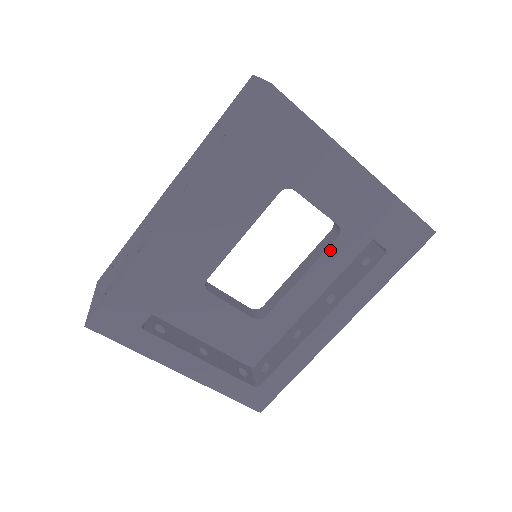
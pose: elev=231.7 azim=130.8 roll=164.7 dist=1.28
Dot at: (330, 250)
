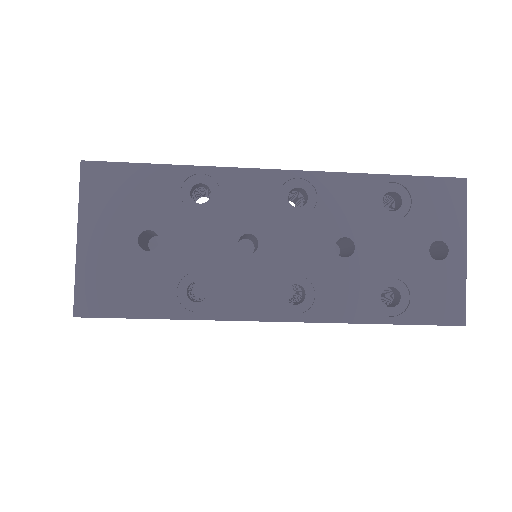
Dot at: occluded
